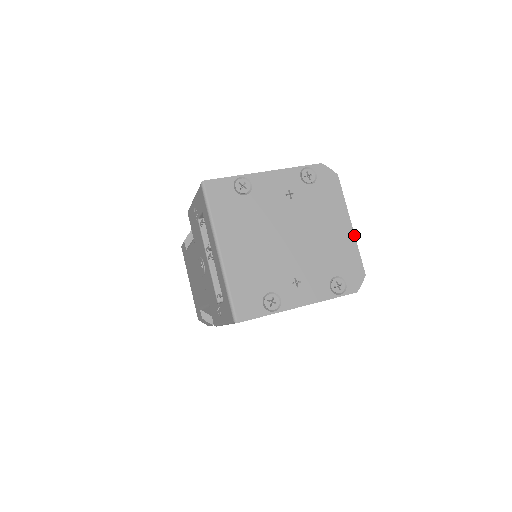
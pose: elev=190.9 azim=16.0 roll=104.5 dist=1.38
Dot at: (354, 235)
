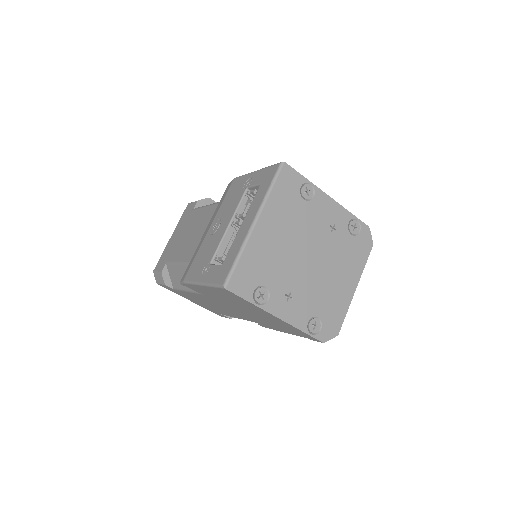
Dot at: (352, 298)
